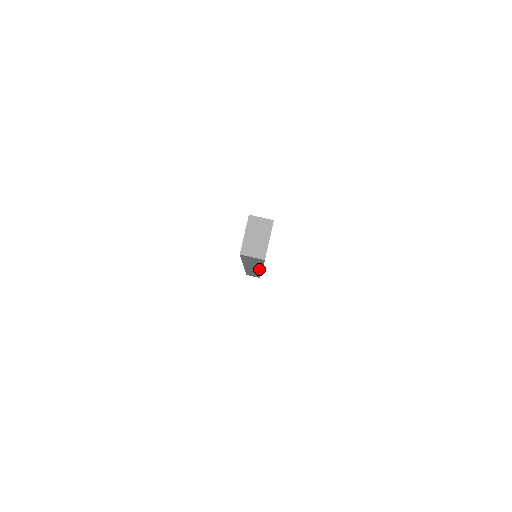
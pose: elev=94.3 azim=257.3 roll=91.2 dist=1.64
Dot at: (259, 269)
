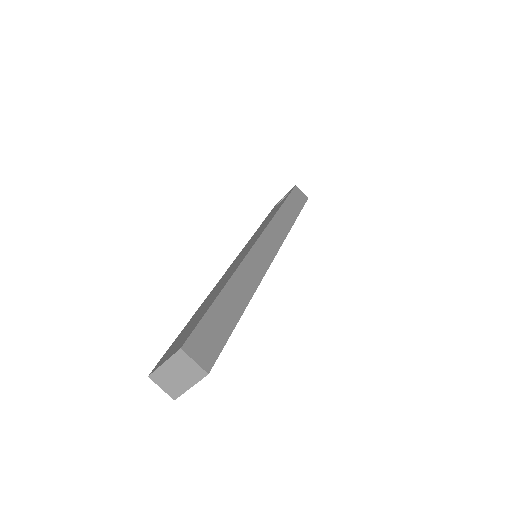
Dot at: occluded
